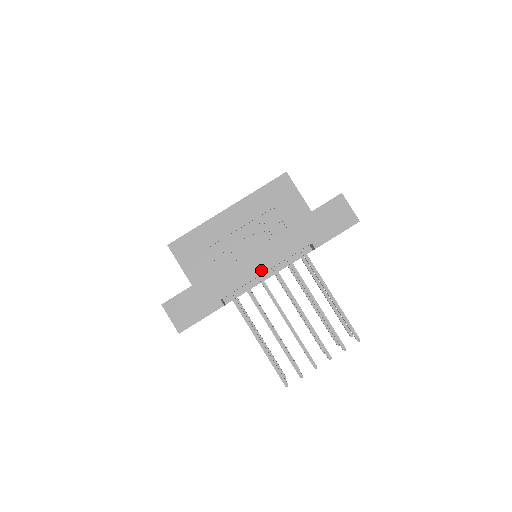
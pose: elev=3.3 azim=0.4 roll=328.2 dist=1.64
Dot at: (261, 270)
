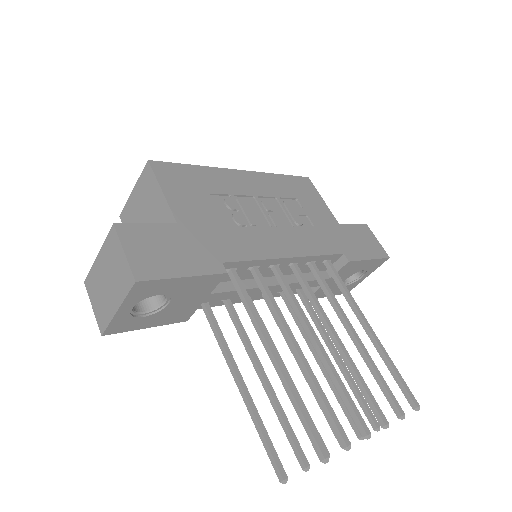
Dot at: (284, 253)
